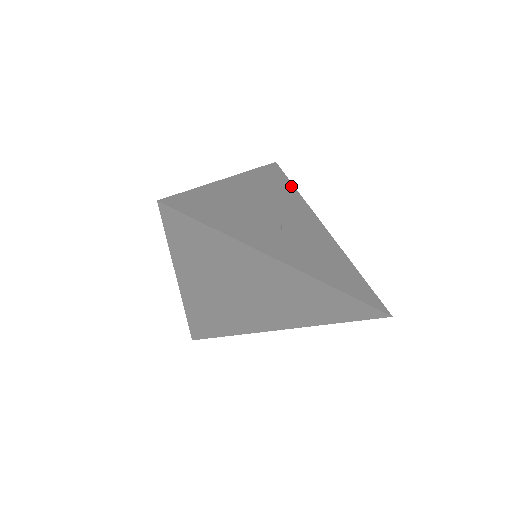
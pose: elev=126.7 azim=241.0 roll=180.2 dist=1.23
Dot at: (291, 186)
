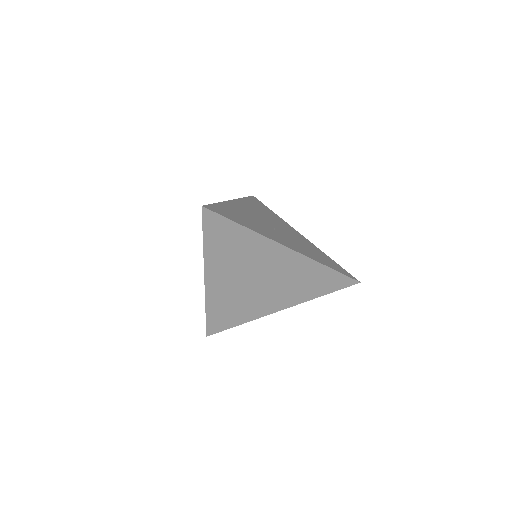
Dot at: (269, 209)
